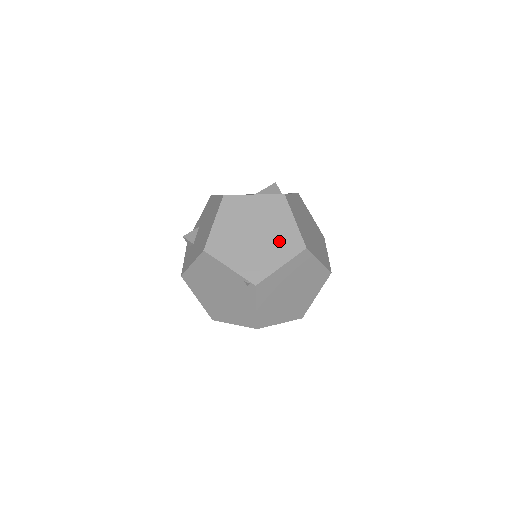
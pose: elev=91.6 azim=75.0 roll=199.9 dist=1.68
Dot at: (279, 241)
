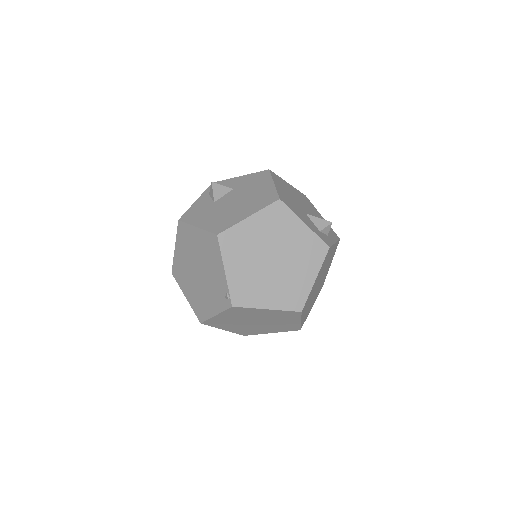
Dot at: (286, 285)
